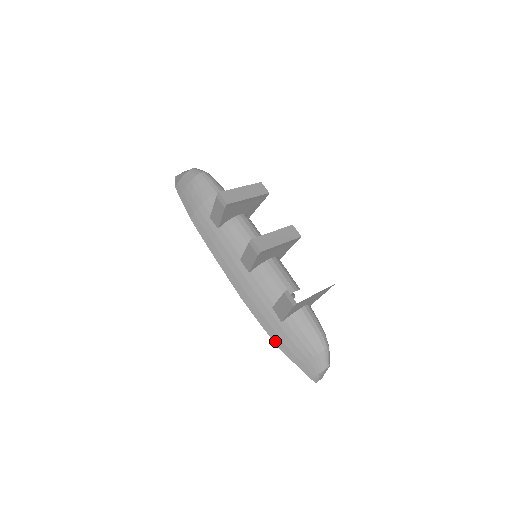
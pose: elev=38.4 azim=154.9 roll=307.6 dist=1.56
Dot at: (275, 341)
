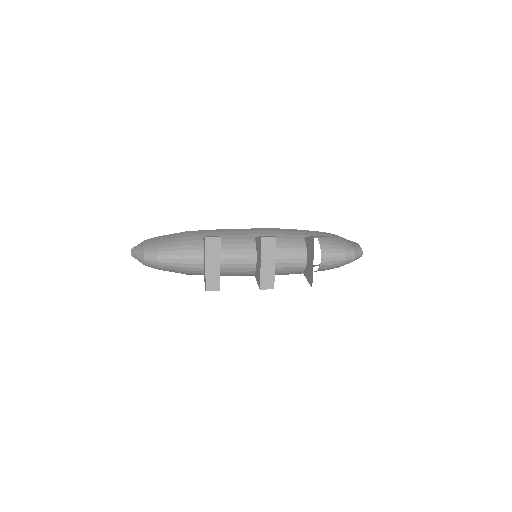
Dot at: occluded
